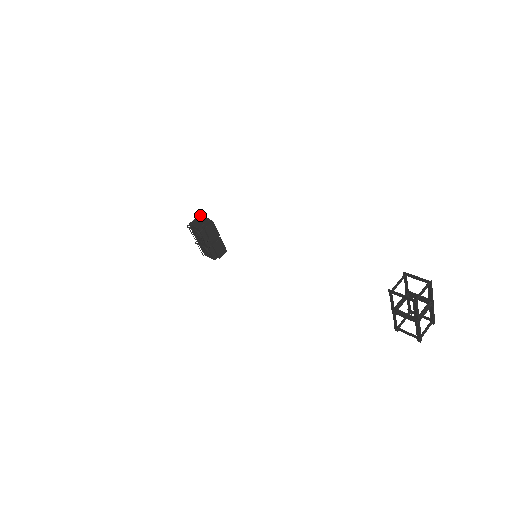
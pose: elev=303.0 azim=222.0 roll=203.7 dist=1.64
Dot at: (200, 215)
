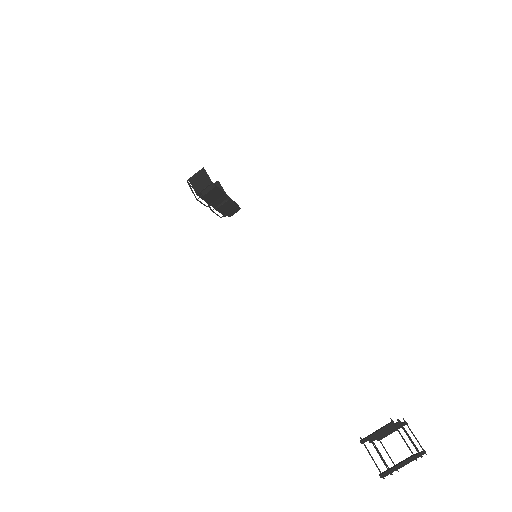
Dot at: occluded
